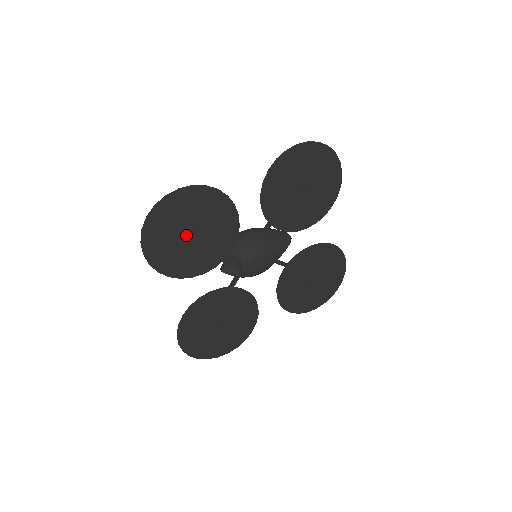
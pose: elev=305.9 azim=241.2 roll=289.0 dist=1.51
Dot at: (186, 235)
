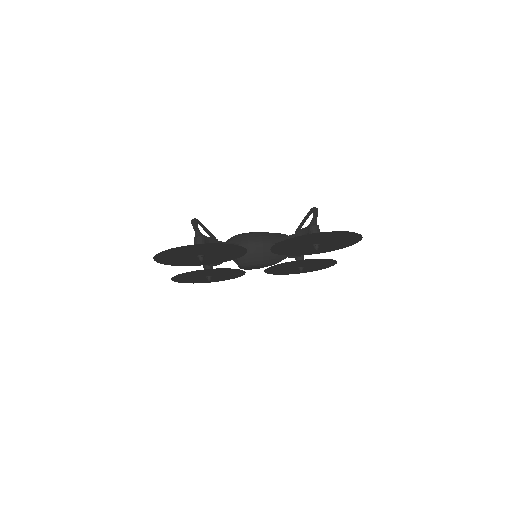
Dot at: (195, 256)
